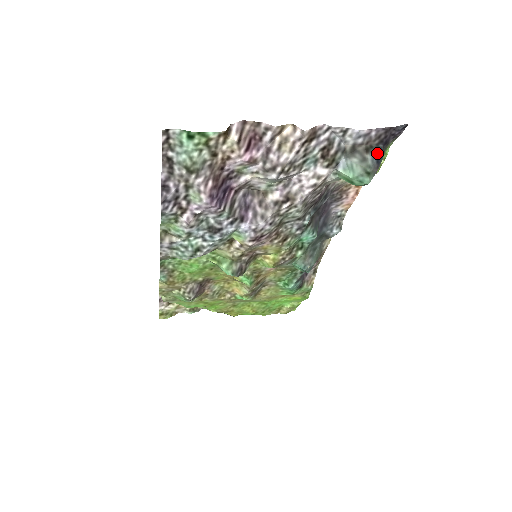
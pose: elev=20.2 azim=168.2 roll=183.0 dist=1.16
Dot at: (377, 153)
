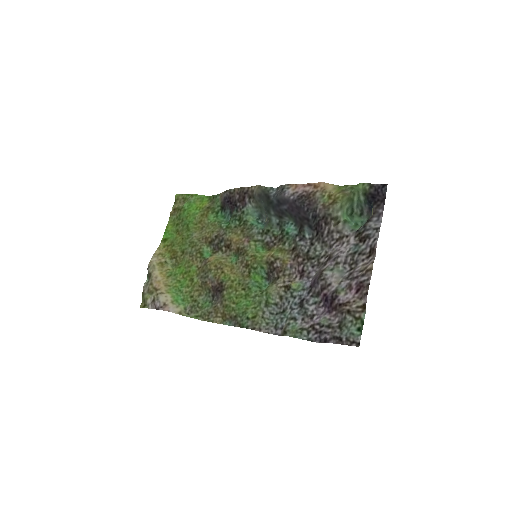
Dot at: (372, 208)
